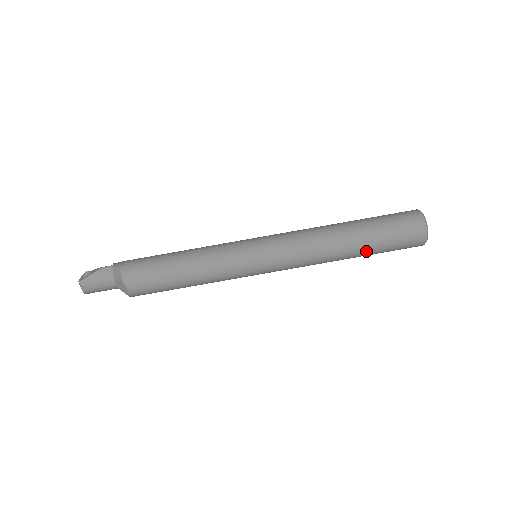
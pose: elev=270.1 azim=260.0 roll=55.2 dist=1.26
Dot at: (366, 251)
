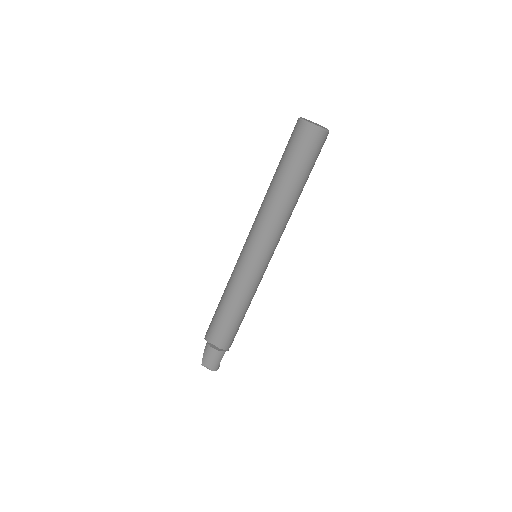
Dot at: (292, 179)
